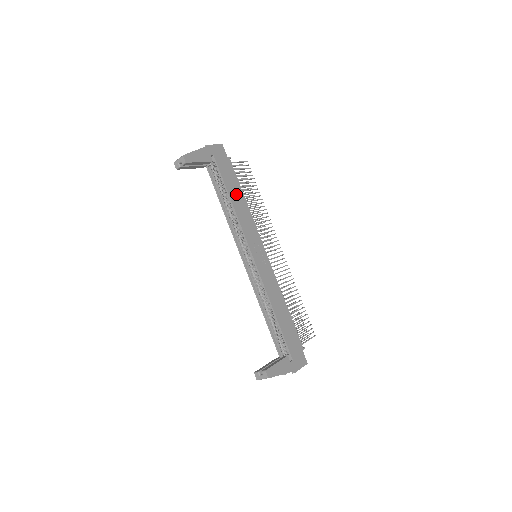
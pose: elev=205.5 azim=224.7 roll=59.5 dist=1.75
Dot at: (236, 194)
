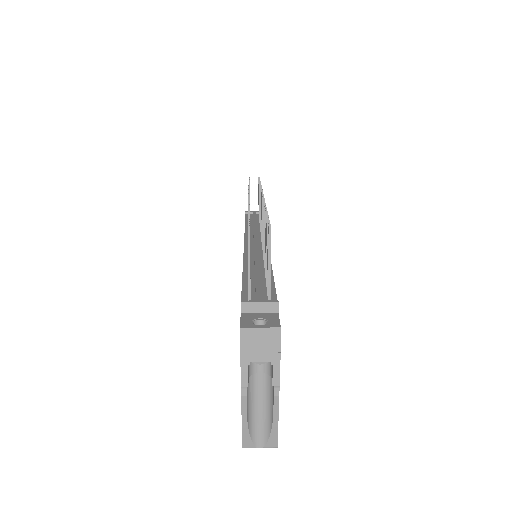
Dot at: occluded
